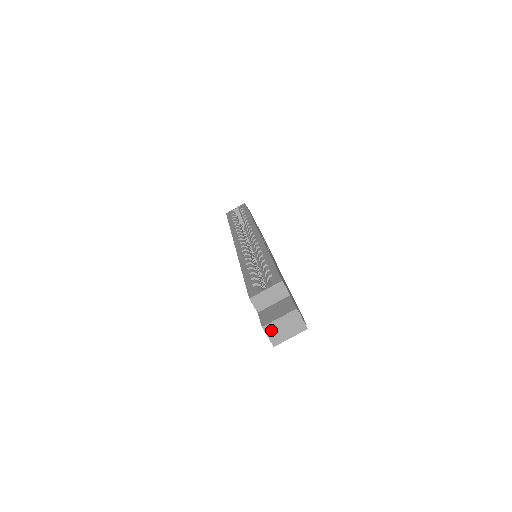
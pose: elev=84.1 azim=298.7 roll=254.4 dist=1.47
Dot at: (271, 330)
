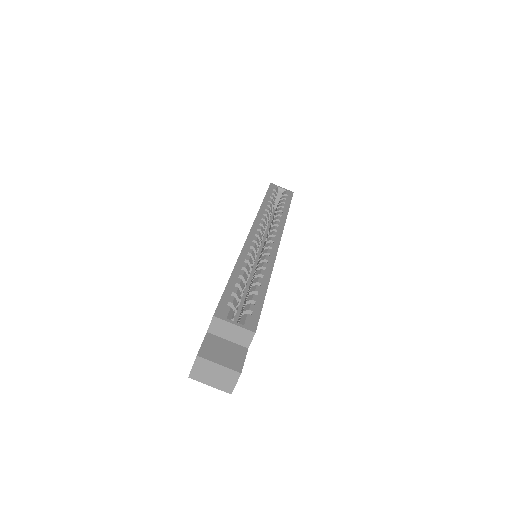
Dot at: (201, 365)
